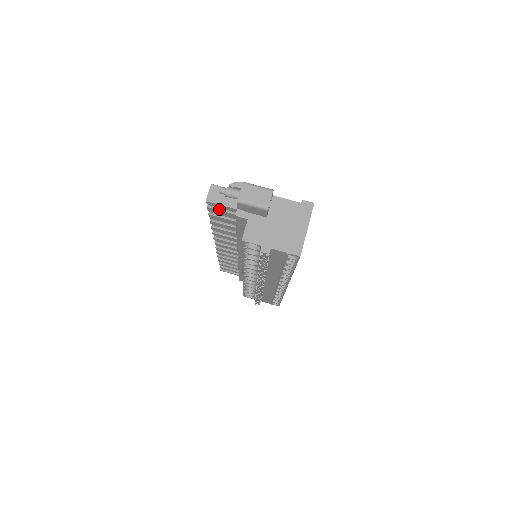
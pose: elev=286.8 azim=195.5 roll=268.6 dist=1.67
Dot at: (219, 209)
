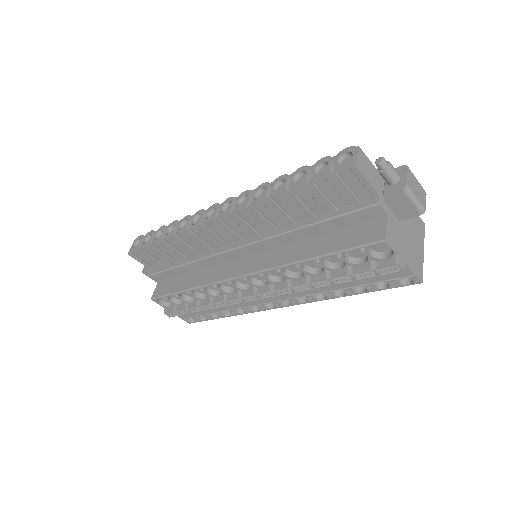
Dot at: (346, 184)
